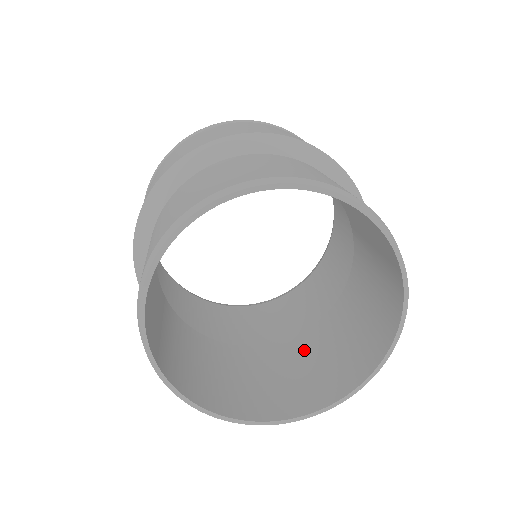
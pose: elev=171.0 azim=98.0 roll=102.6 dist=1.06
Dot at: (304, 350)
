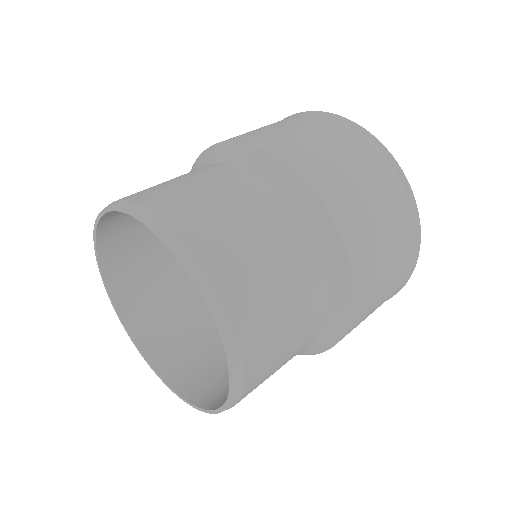
Dot at: occluded
